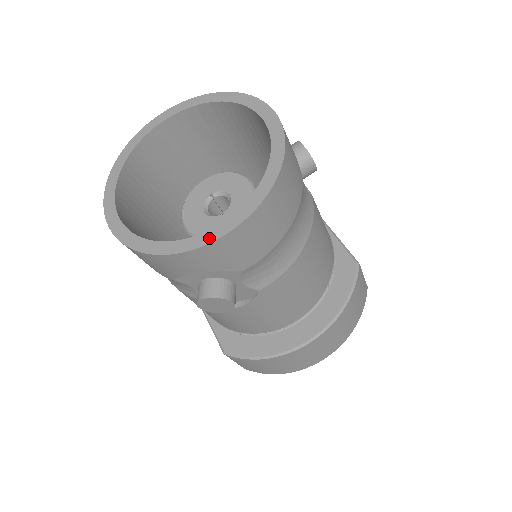
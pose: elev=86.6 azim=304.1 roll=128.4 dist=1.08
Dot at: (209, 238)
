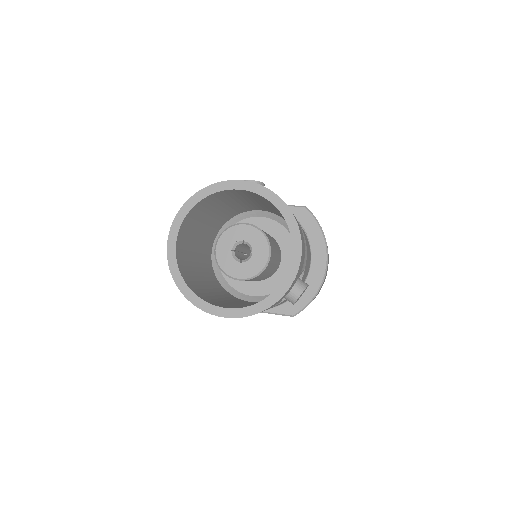
Dot at: (295, 268)
